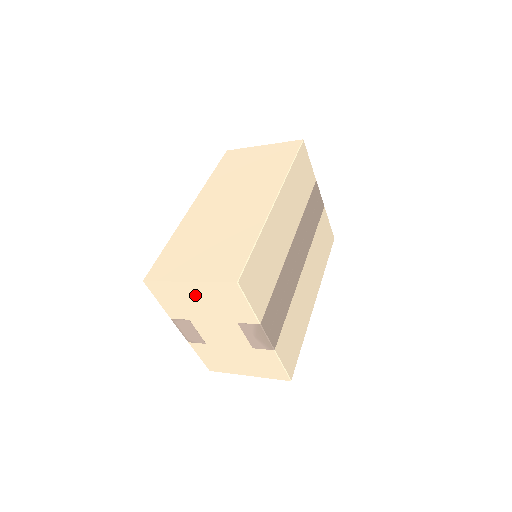
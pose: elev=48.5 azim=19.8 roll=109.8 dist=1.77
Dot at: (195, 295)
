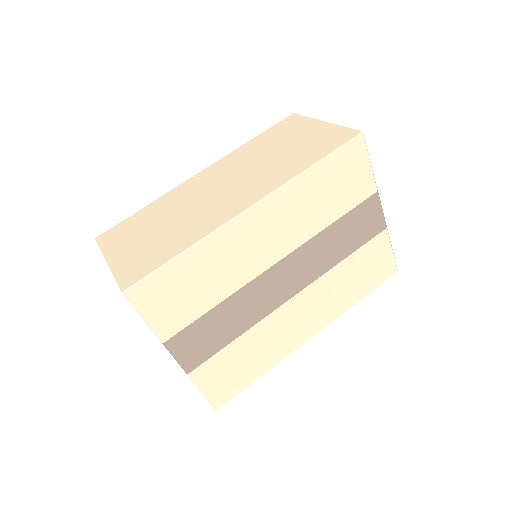
Dot at: occluded
